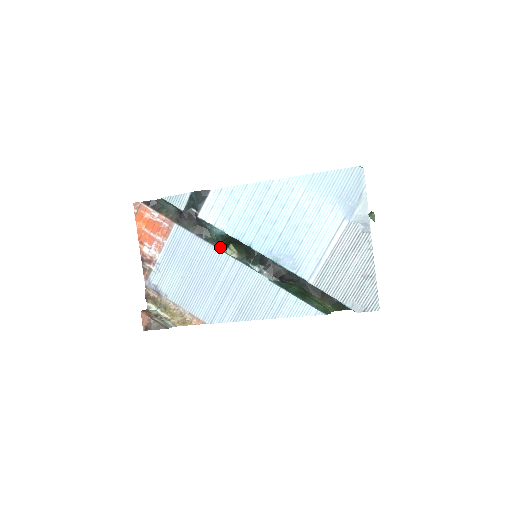
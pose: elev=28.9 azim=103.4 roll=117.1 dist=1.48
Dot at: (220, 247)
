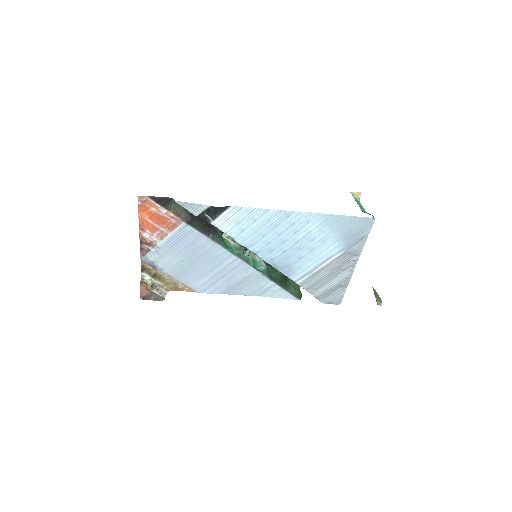
Dot at: (225, 245)
